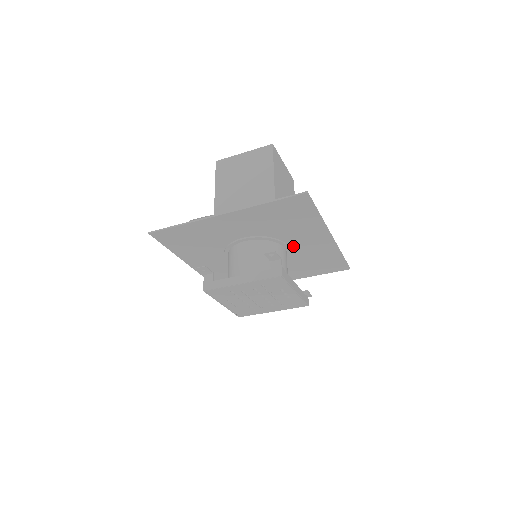
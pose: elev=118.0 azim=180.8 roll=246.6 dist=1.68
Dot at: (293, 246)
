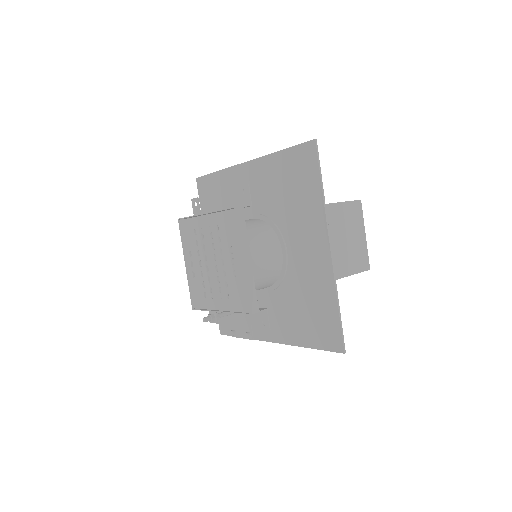
Dot at: (291, 254)
